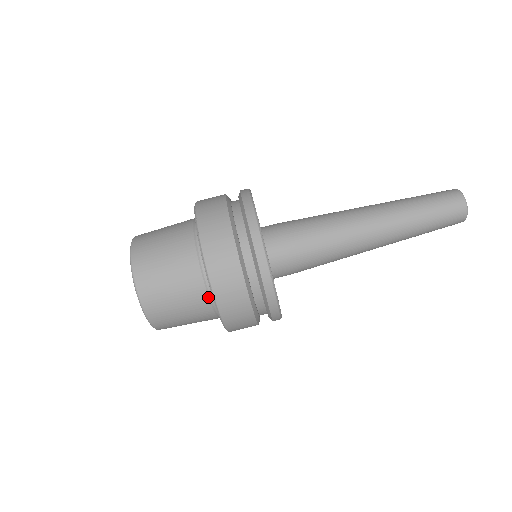
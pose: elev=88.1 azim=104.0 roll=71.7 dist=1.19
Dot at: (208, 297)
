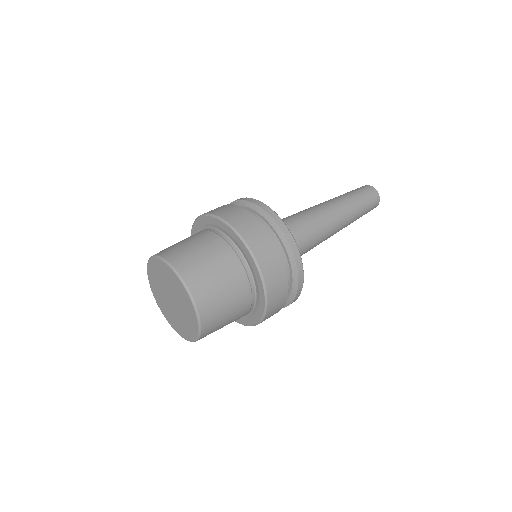
Dot at: (242, 266)
